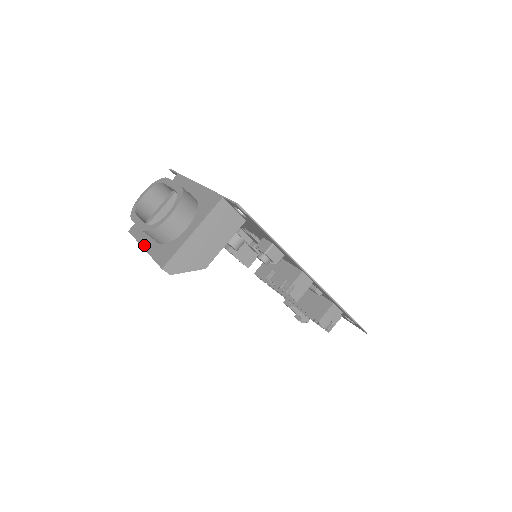
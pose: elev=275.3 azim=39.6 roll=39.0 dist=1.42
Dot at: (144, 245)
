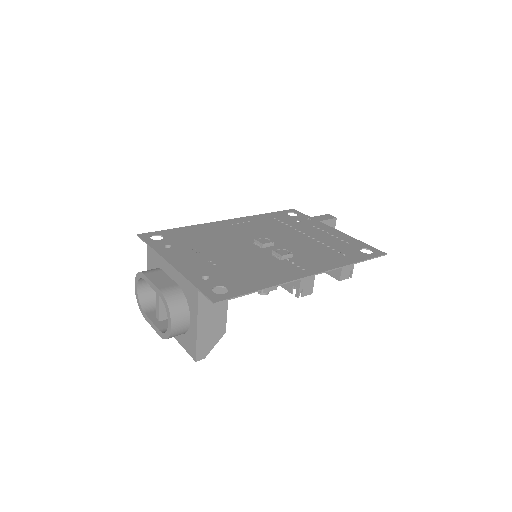
Dot at: occluded
